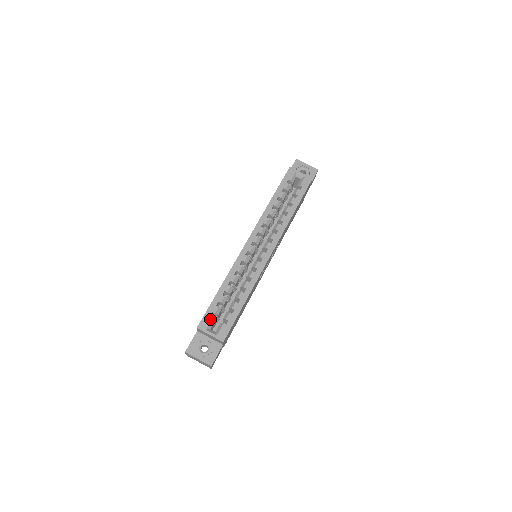
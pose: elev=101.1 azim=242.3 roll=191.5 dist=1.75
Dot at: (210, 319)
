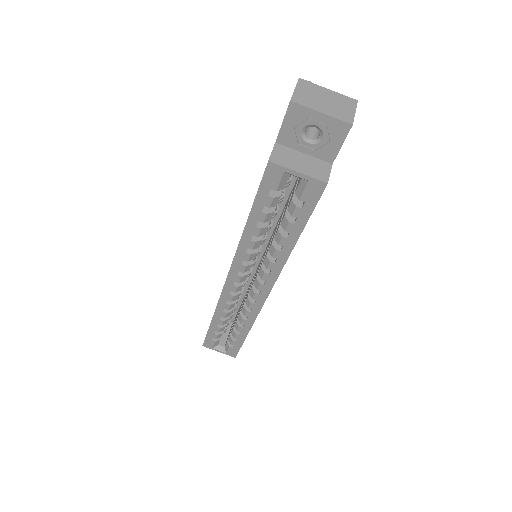
Dot at: (213, 342)
